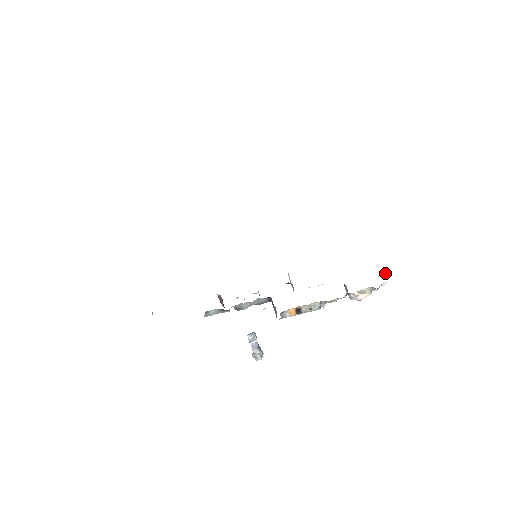
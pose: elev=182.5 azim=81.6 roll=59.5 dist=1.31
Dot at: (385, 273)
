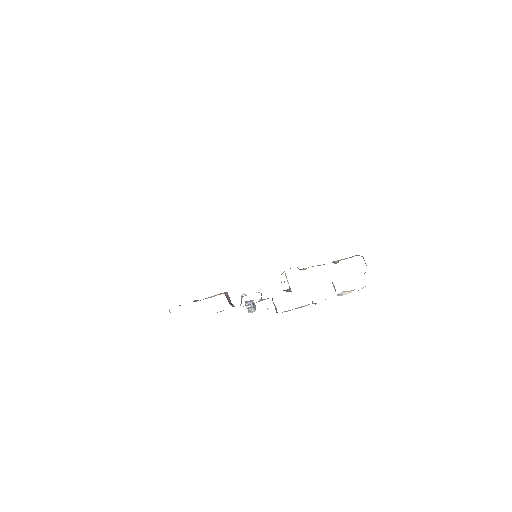
Dot at: occluded
